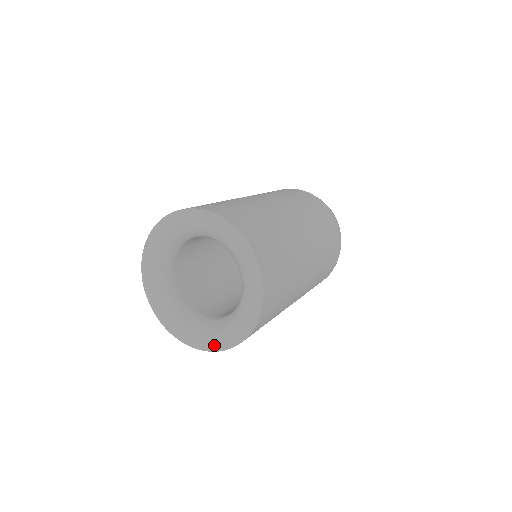
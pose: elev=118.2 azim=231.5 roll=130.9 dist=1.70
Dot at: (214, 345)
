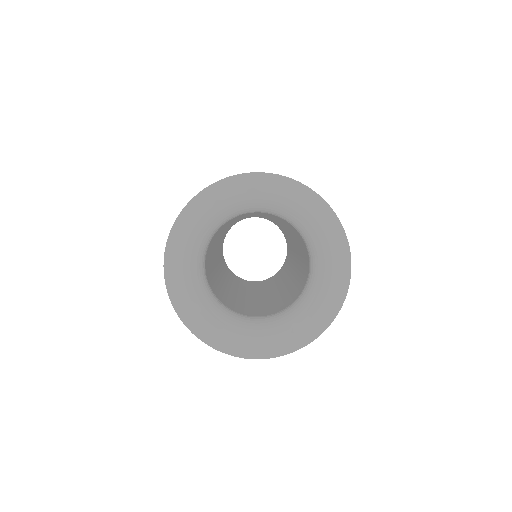
Dot at: (229, 345)
